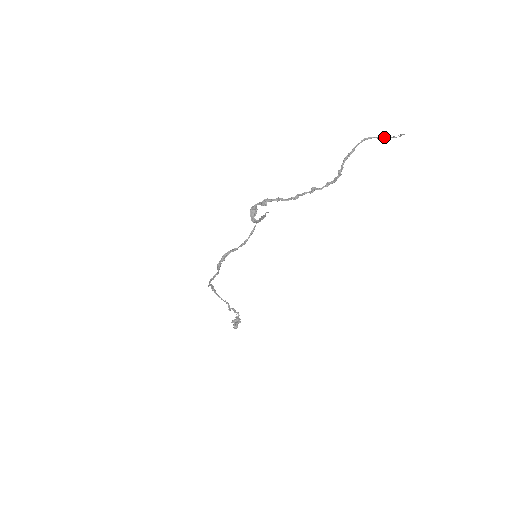
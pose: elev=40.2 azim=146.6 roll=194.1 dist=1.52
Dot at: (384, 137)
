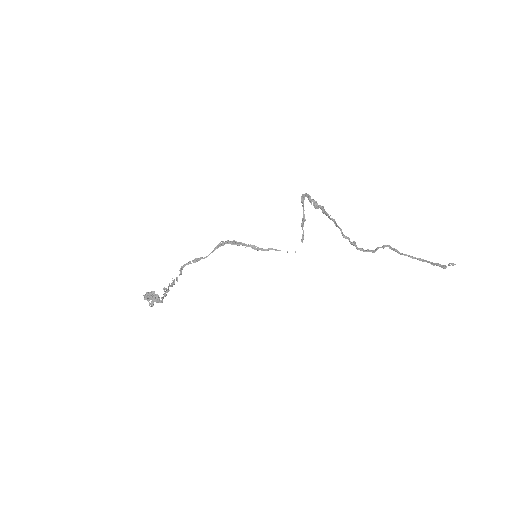
Dot at: (435, 263)
